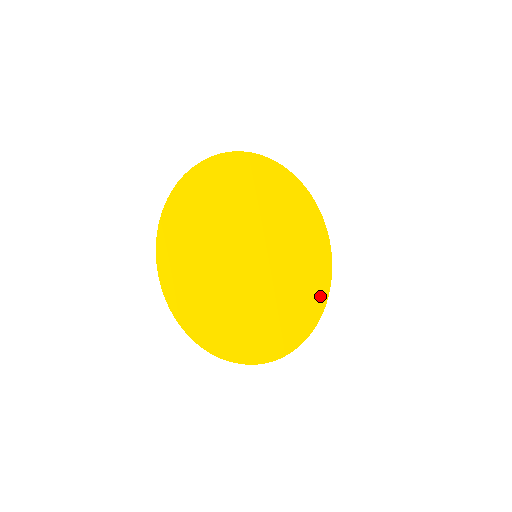
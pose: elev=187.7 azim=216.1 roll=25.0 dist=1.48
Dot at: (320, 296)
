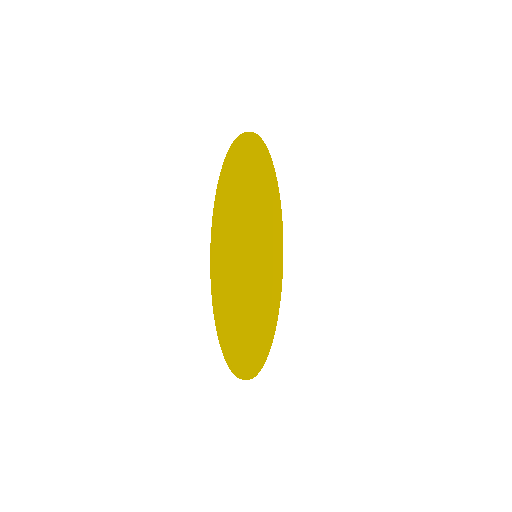
Dot at: (278, 295)
